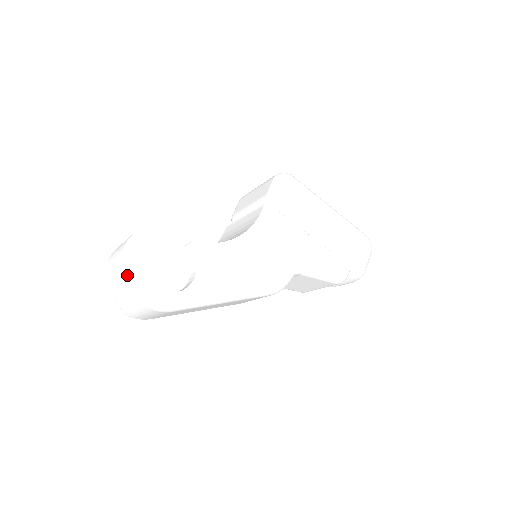
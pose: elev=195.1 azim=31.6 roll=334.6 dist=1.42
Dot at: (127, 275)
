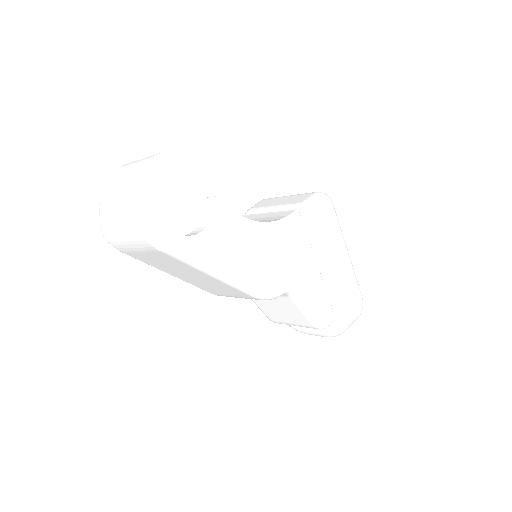
Dot at: (139, 185)
